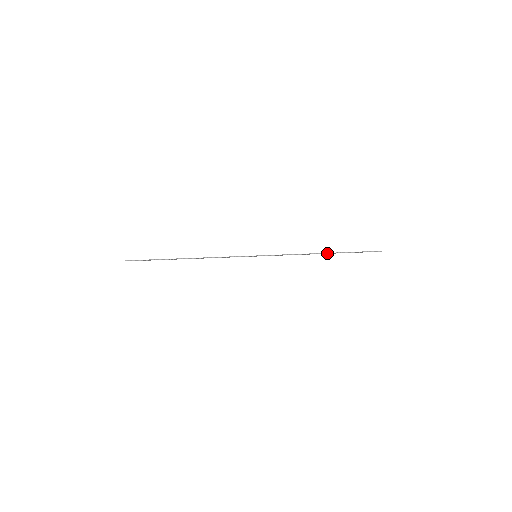
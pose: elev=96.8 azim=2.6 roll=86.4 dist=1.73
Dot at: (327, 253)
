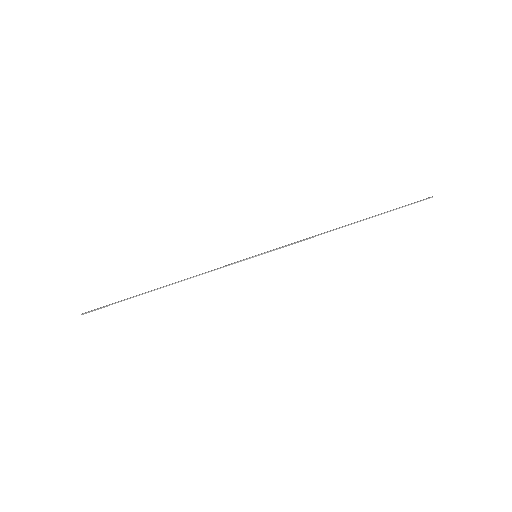
Dot at: occluded
